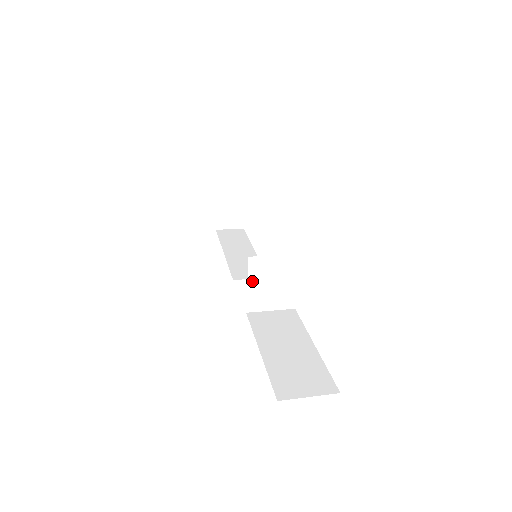
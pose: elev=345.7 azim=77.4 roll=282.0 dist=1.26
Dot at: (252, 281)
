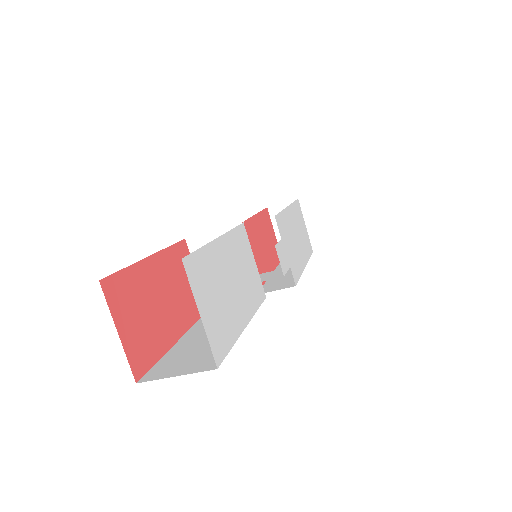
Dot at: occluded
